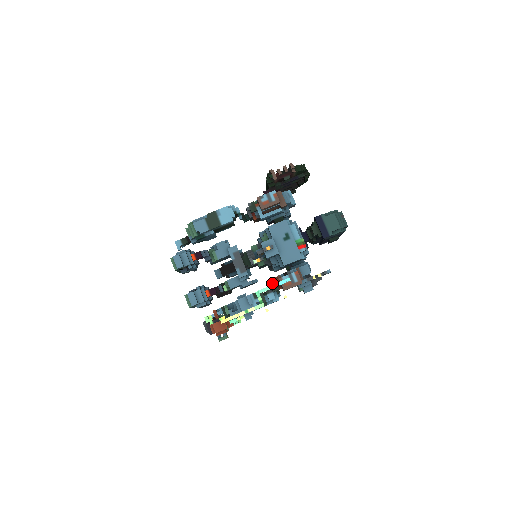
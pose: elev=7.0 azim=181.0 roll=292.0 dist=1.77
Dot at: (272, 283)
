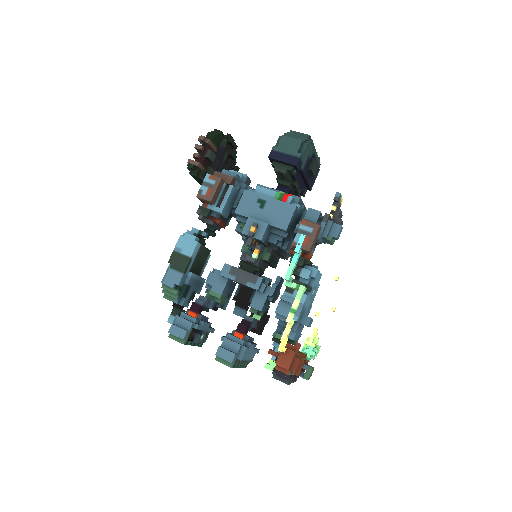
Dot at: occluded
